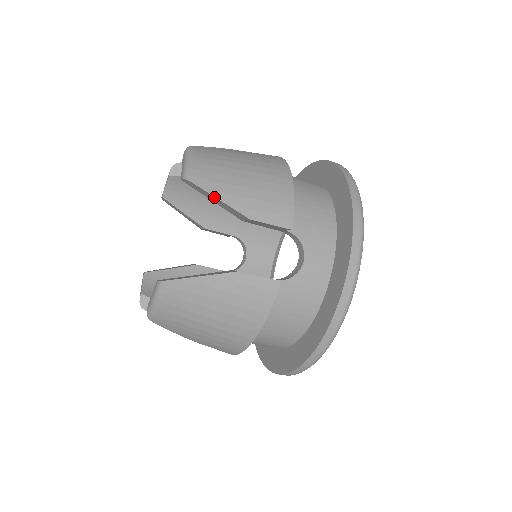
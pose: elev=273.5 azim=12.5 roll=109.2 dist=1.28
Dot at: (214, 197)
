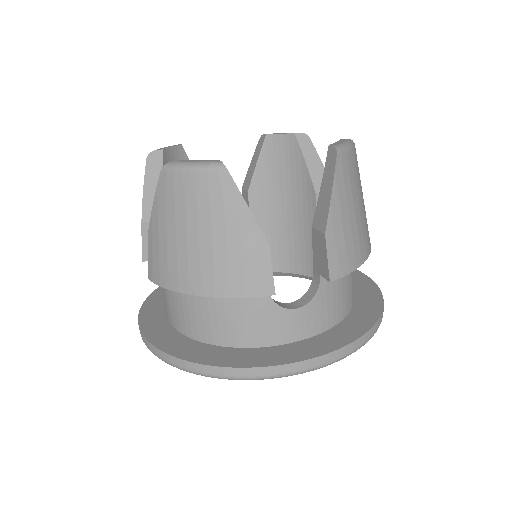
Dot at: (331, 187)
